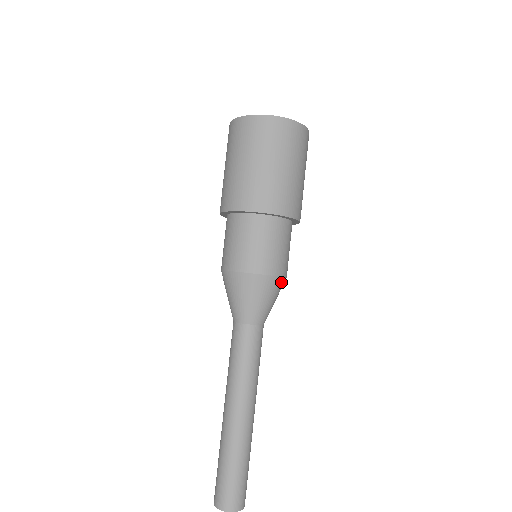
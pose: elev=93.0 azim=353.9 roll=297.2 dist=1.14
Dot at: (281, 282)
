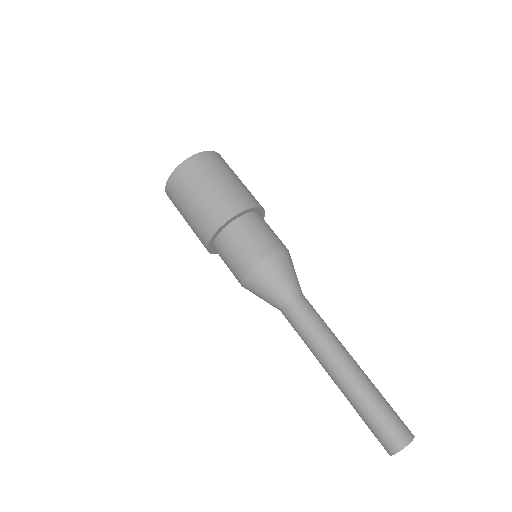
Dot at: (283, 254)
